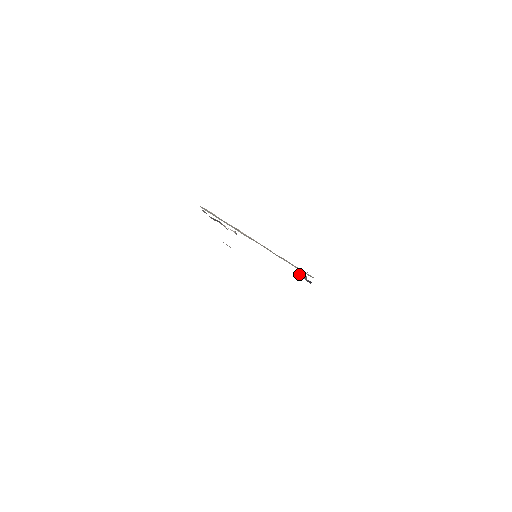
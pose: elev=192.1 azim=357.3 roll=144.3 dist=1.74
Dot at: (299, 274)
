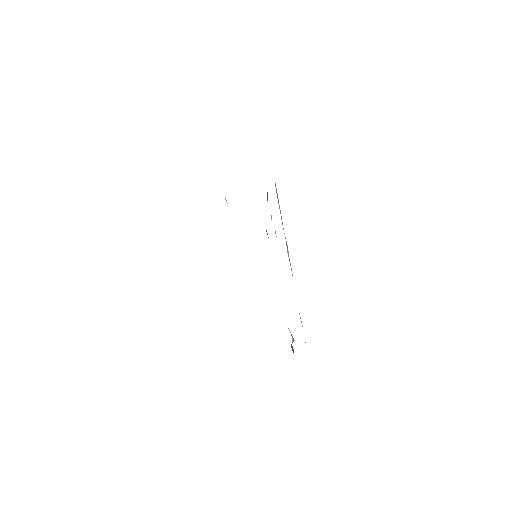
Dot at: occluded
